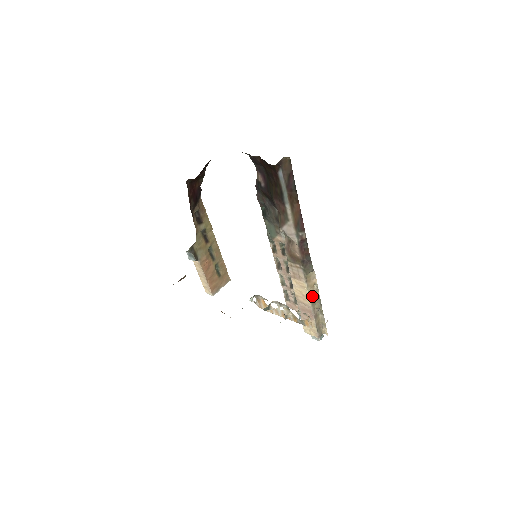
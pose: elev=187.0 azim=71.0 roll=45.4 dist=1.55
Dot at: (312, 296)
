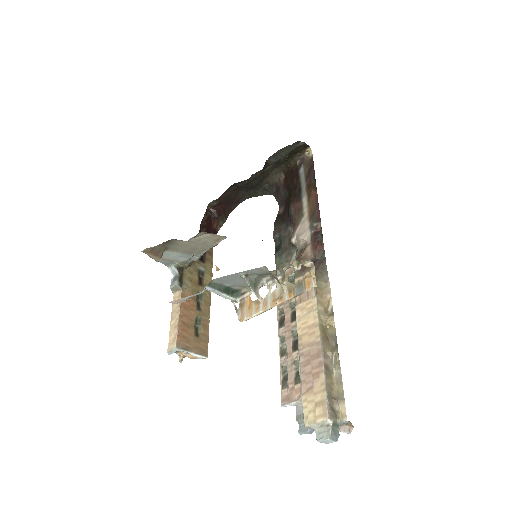
Dot at: (323, 327)
